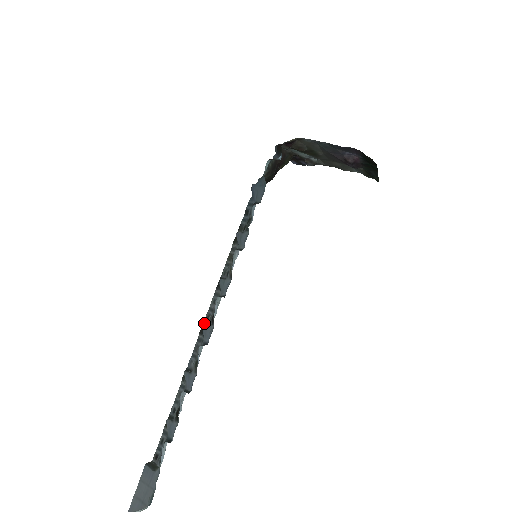
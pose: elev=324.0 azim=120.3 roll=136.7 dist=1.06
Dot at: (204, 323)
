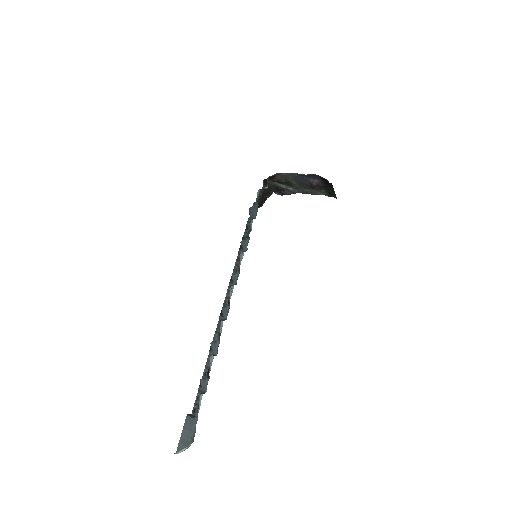
Dot at: occluded
